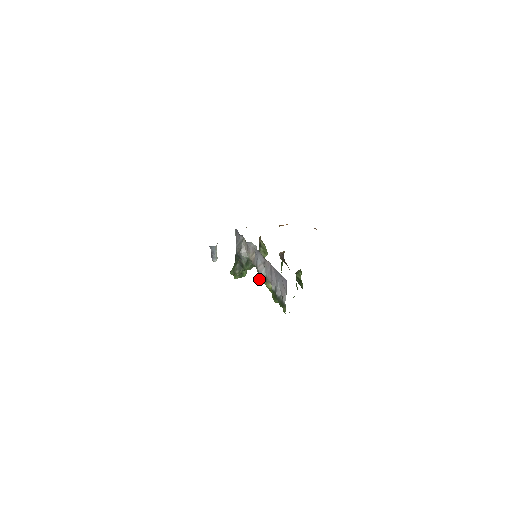
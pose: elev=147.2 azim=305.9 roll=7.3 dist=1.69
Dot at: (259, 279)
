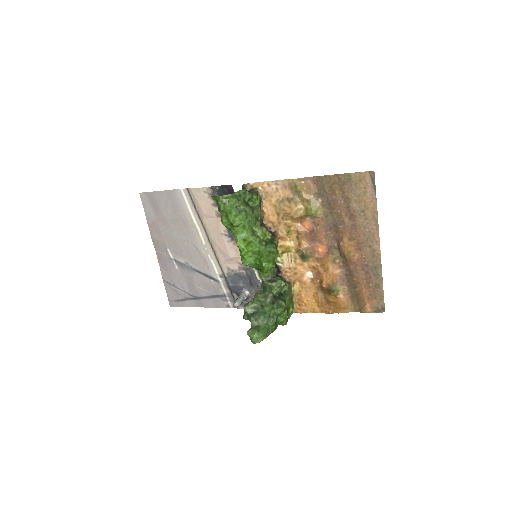
Dot at: (241, 257)
